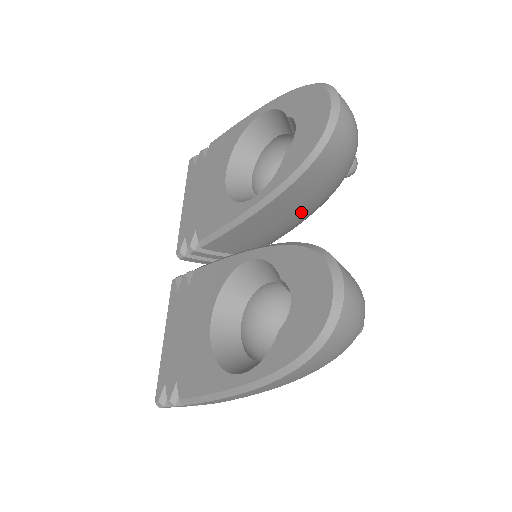
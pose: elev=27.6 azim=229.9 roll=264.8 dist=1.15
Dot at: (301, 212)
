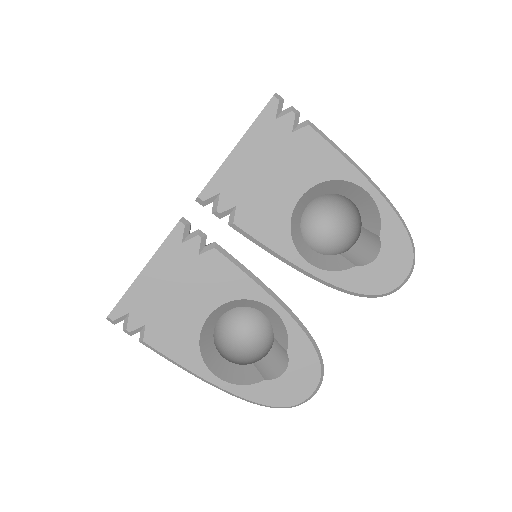
Dot at: occluded
